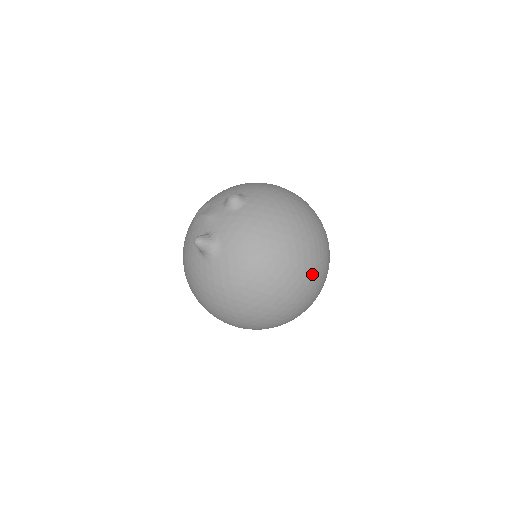
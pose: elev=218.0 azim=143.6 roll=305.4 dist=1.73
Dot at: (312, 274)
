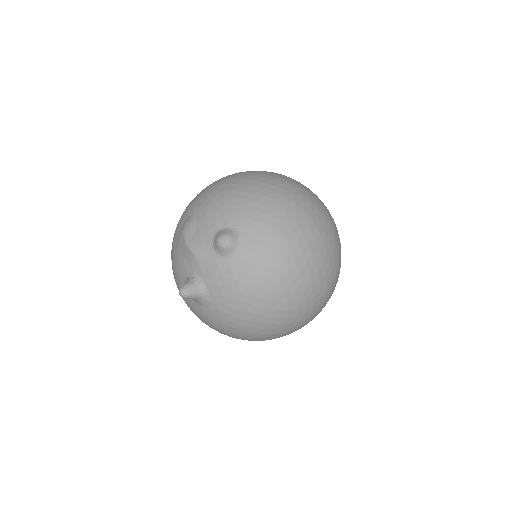
Dot at: (314, 313)
